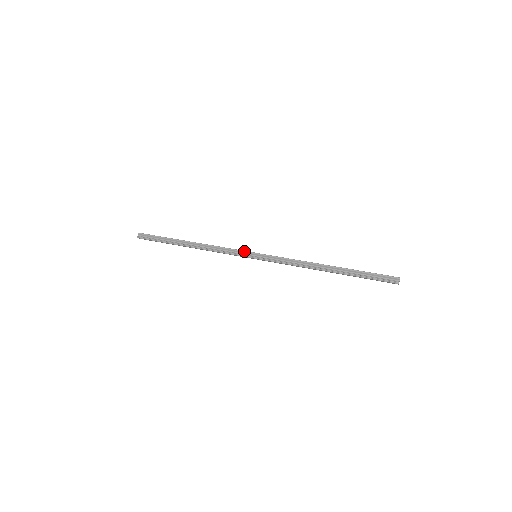
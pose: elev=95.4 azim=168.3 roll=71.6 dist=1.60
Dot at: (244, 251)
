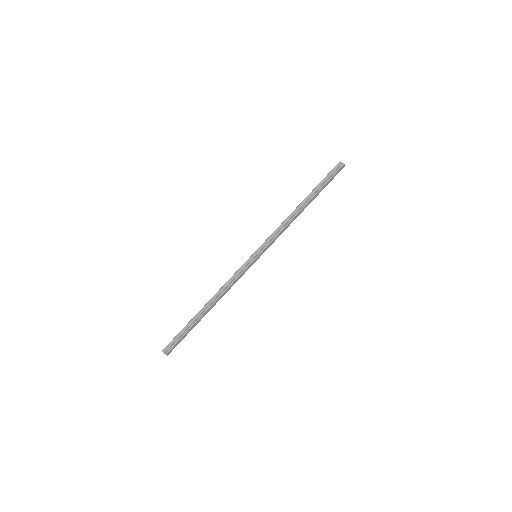
Dot at: (246, 262)
